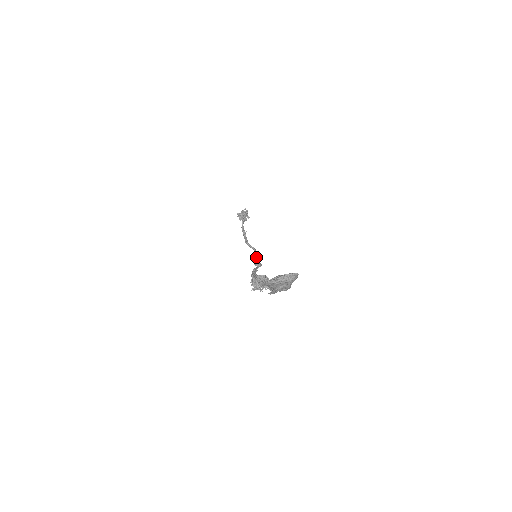
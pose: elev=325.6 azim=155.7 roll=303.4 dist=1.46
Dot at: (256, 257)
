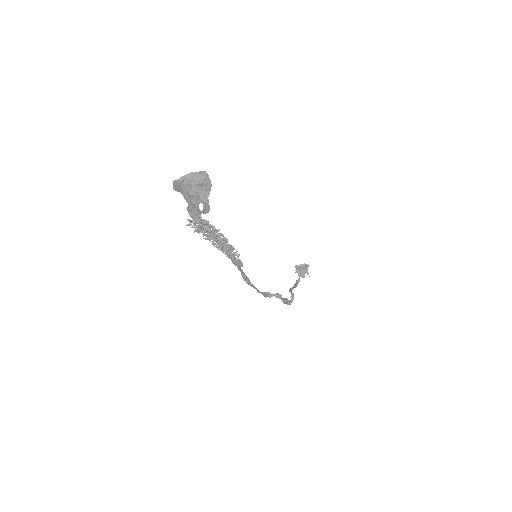
Dot at: occluded
